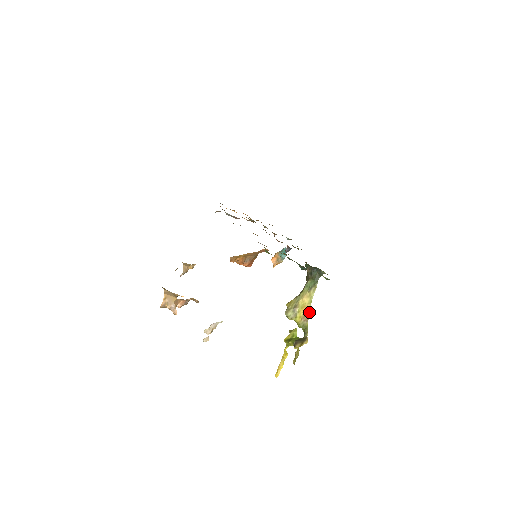
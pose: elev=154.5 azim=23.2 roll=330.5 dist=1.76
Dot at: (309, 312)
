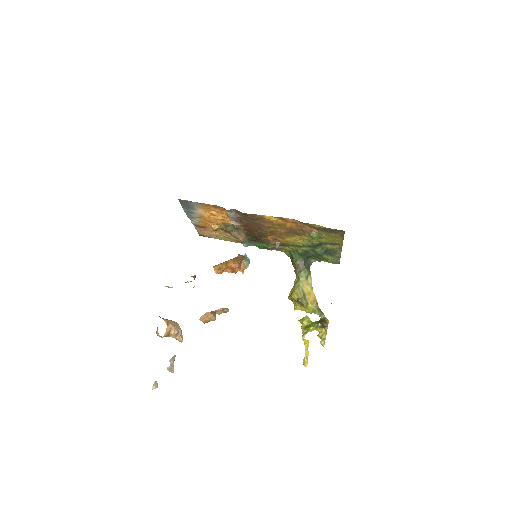
Dot at: (315, 297)
